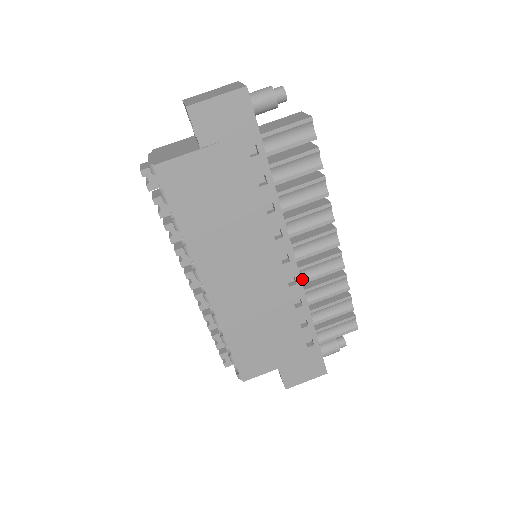
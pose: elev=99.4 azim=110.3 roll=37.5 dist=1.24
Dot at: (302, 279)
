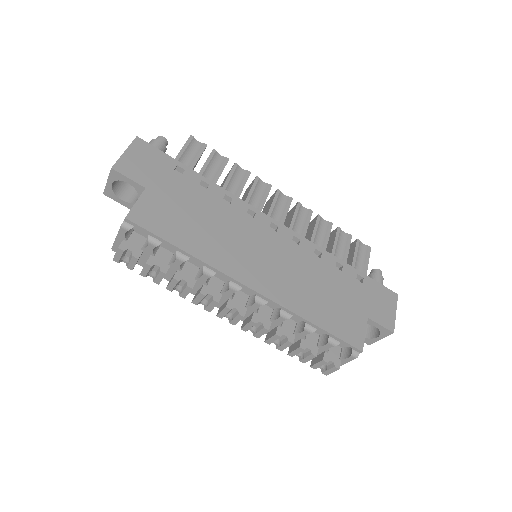
Dot at: occluded
